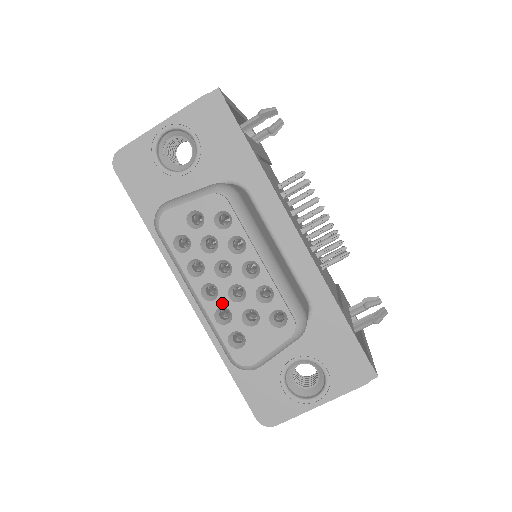
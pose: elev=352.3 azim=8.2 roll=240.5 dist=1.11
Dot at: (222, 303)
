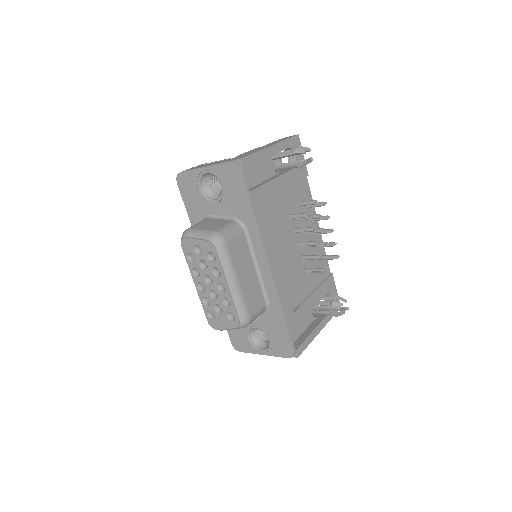
Dot at: (206, 295)
